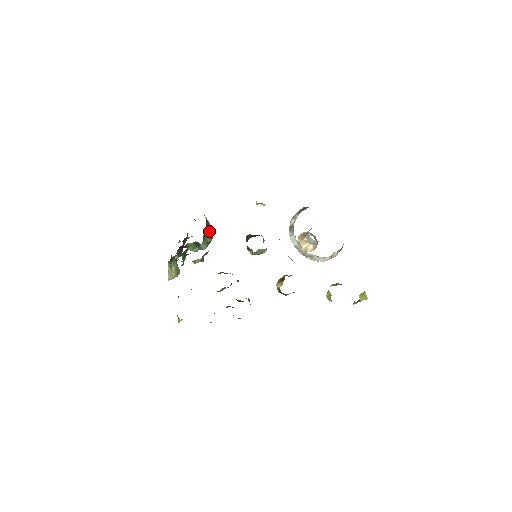
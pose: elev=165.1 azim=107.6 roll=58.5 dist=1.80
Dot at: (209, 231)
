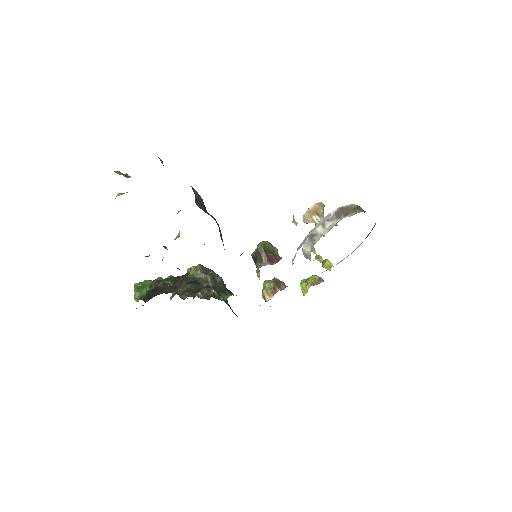
Dot at: occluded
